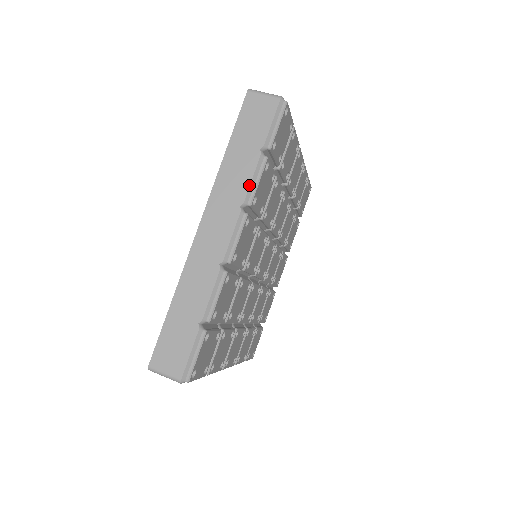
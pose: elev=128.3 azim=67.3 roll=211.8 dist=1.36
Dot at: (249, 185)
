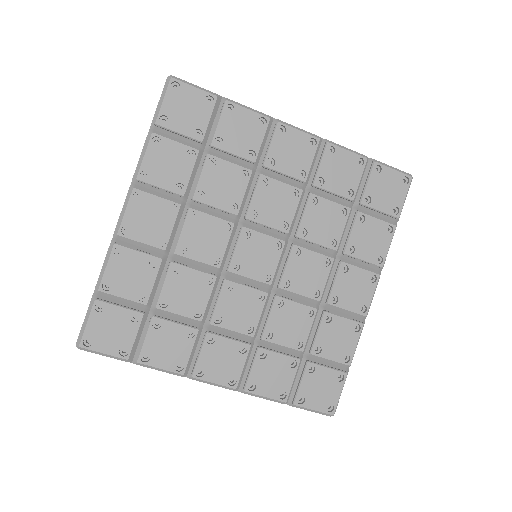
Dot at: (138, 162)
